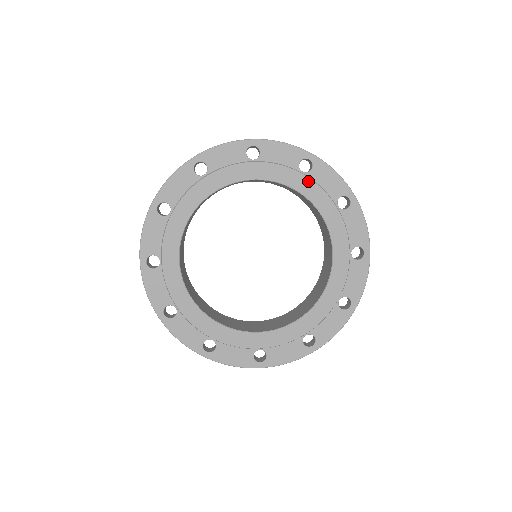
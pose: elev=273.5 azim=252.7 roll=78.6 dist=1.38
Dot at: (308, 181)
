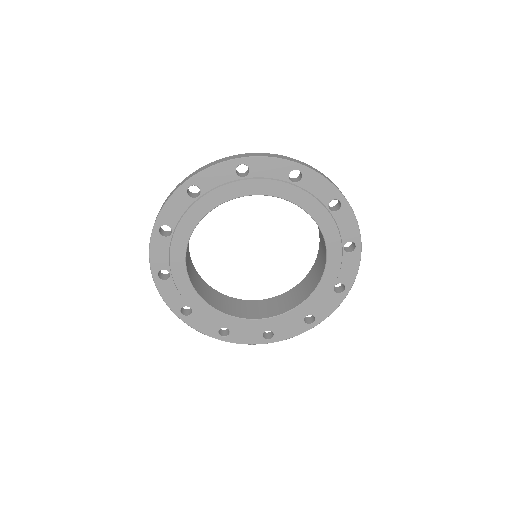
Dot at: (339, 257)
